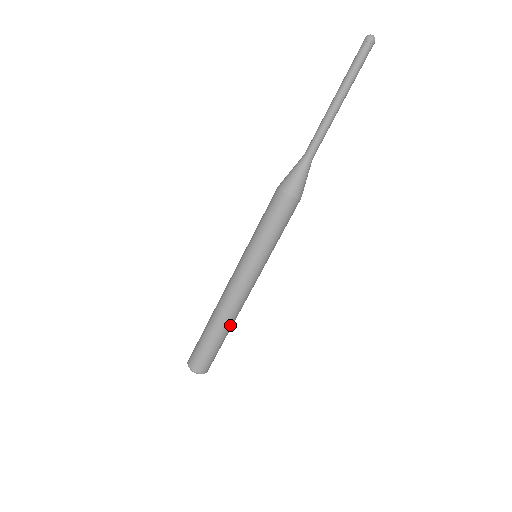
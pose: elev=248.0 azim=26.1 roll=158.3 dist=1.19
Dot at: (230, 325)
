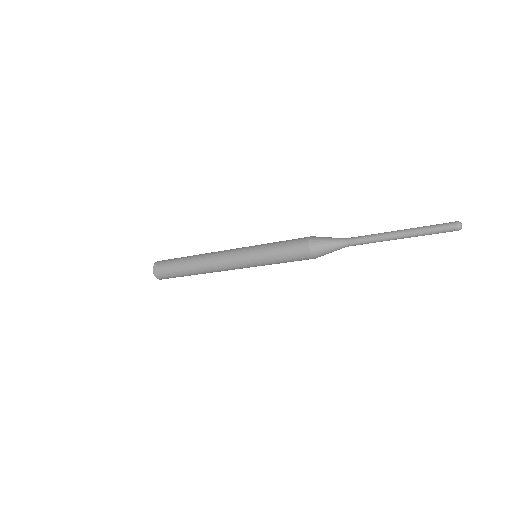
Dot at: occluded
